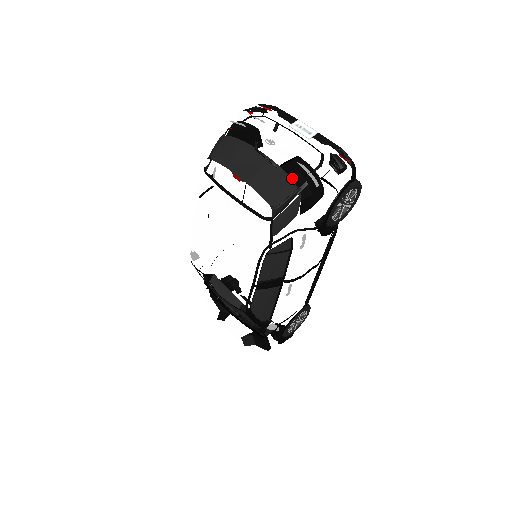
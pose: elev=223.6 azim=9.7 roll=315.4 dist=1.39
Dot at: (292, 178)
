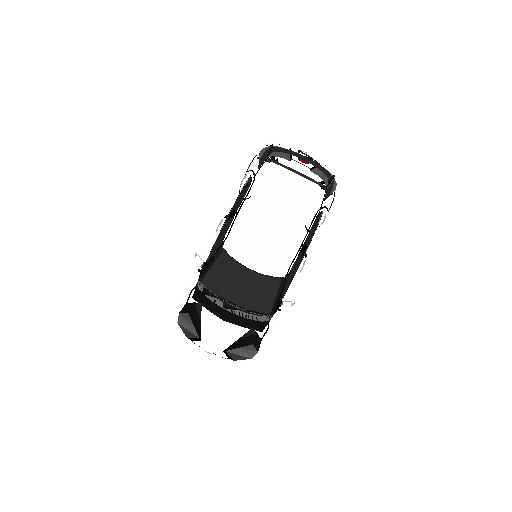
Dot at: (328, 171)
